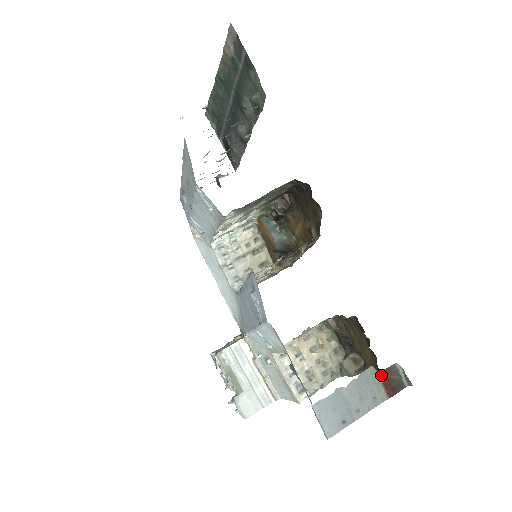
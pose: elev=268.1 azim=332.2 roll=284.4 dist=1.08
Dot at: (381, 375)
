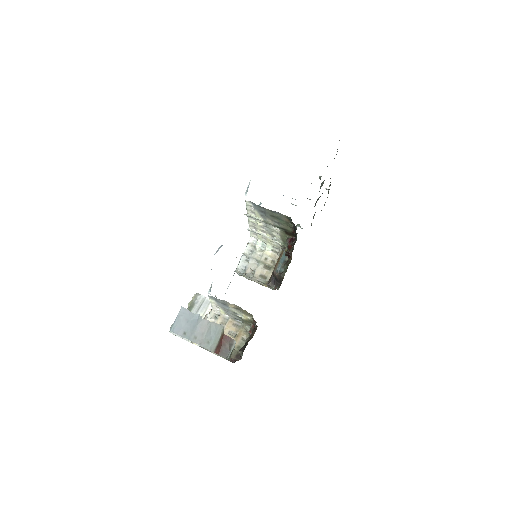
Dot at: (223, 336)
